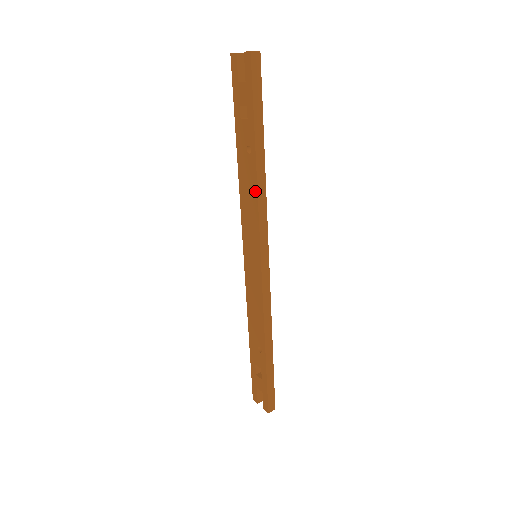
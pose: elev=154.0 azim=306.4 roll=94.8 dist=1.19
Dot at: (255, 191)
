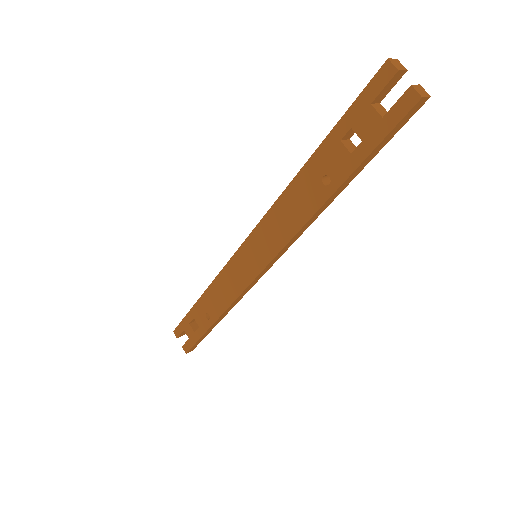
Dot at: (303, 220)
